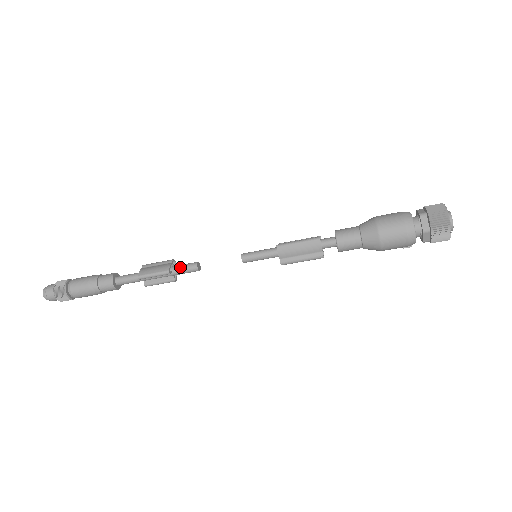
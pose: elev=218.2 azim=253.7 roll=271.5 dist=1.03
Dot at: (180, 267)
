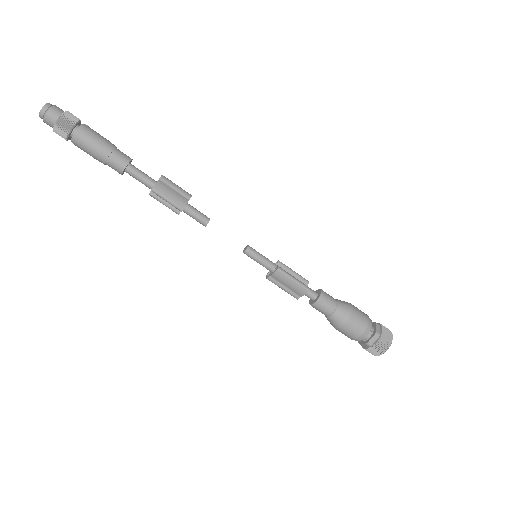
Dot at: (193, 212)
